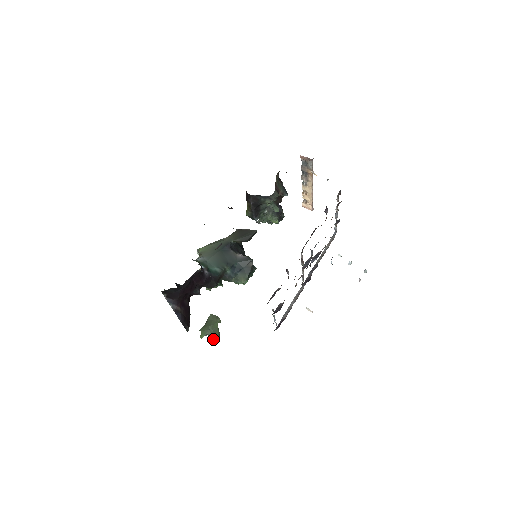
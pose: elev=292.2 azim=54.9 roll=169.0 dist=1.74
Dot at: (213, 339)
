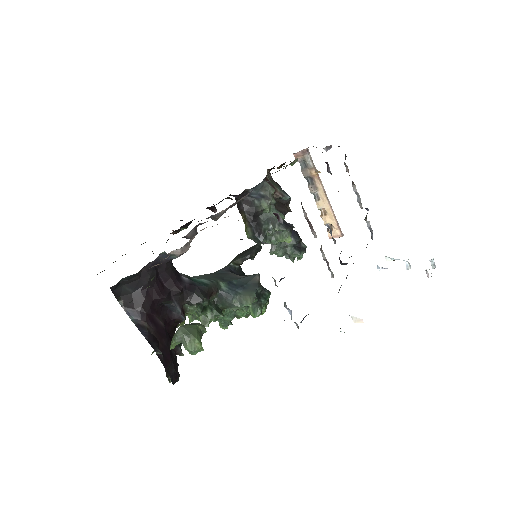
Dot at: (189, 346)
